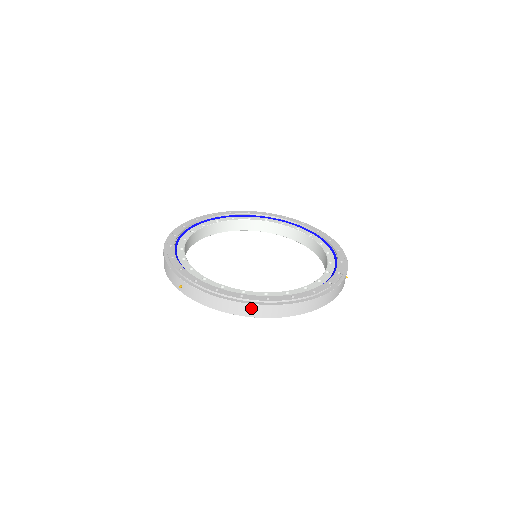
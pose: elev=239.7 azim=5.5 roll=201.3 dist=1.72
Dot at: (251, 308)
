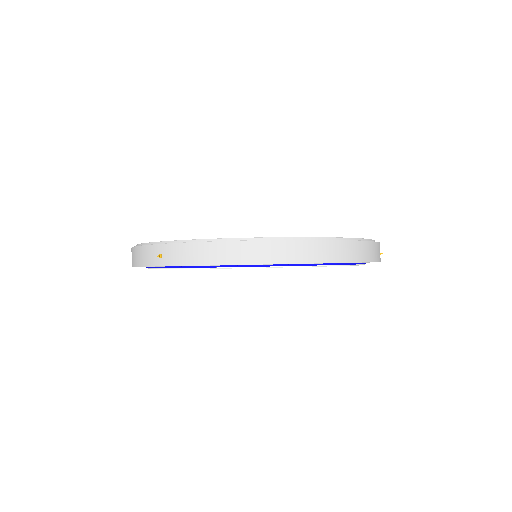
Dot at: (269, 248)
